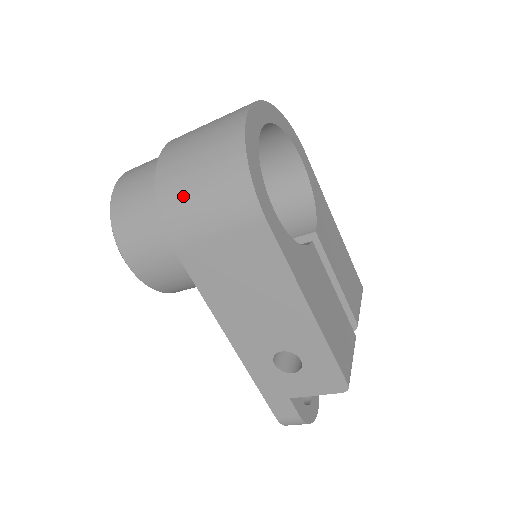
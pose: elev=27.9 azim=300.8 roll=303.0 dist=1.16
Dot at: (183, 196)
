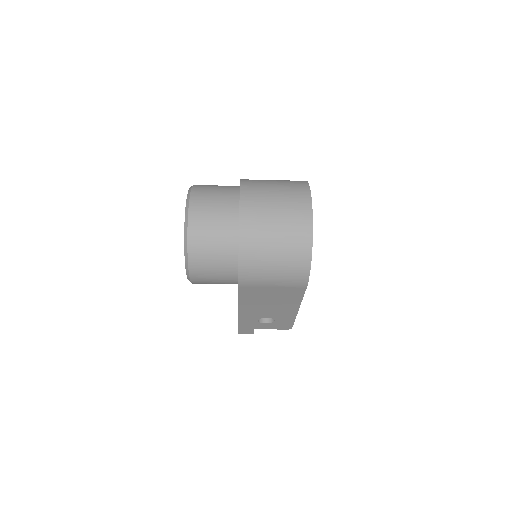
Dot at: (260, 265)
